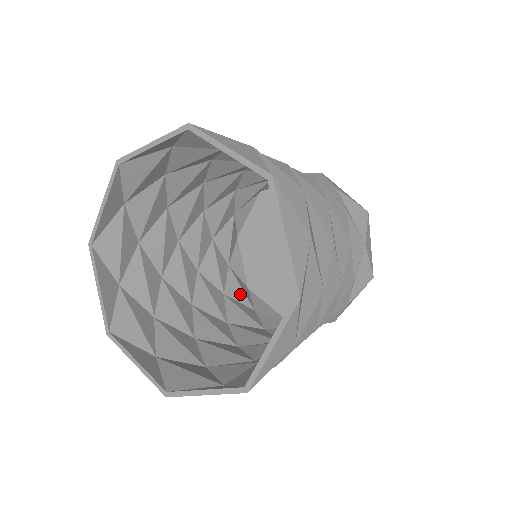
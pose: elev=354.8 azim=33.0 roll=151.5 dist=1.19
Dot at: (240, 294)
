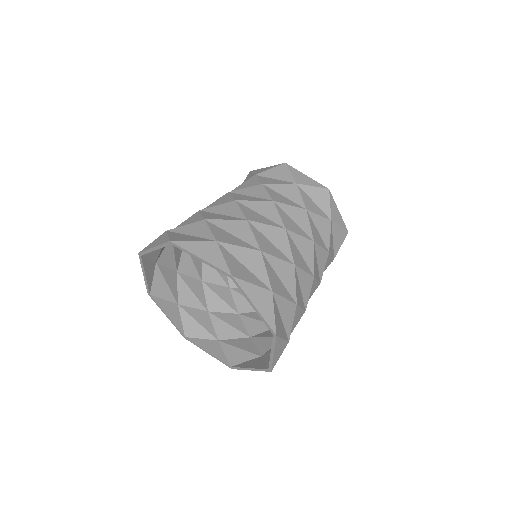
Dot at: occluded
